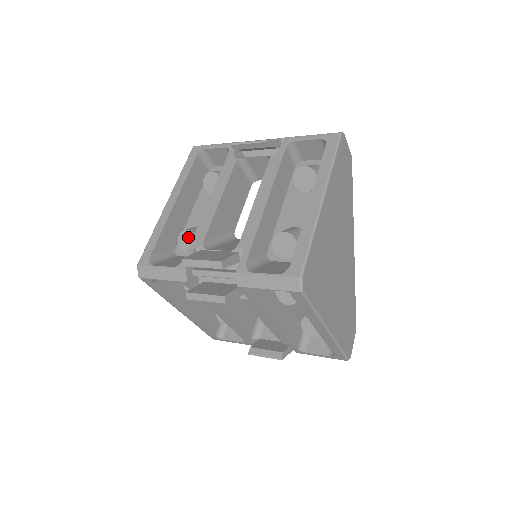
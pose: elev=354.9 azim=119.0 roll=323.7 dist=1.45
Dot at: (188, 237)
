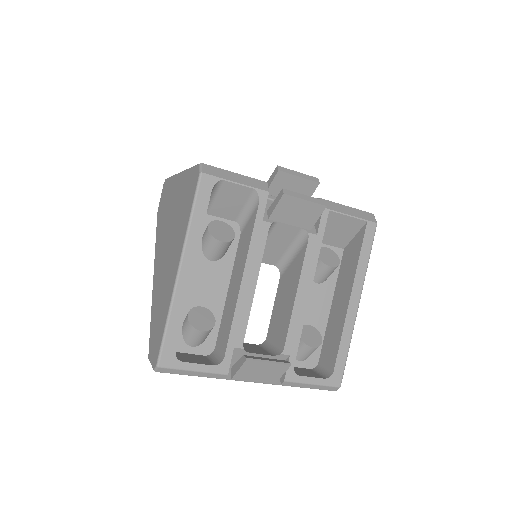
Dot at: occluded
